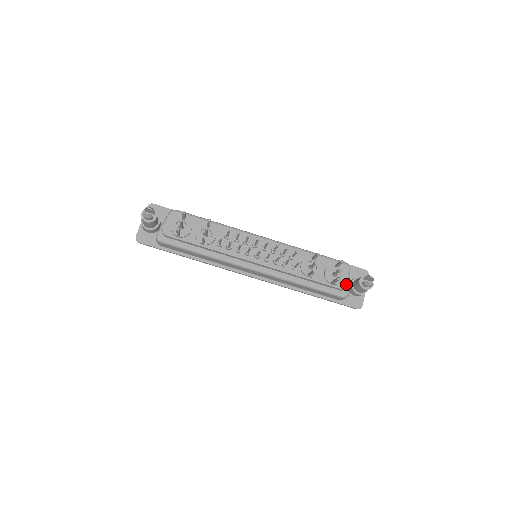
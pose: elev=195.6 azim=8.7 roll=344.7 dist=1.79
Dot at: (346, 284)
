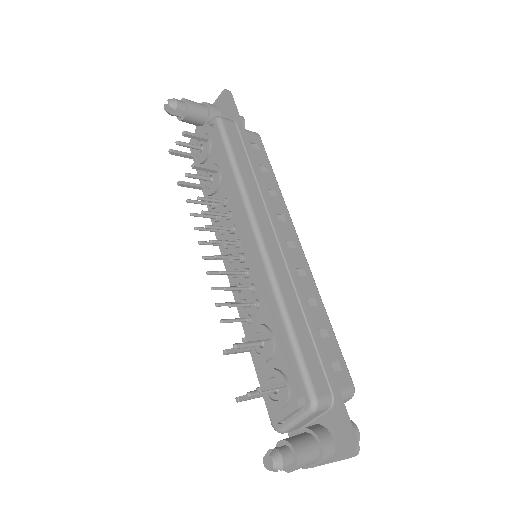
Dot at: (279, 419)
